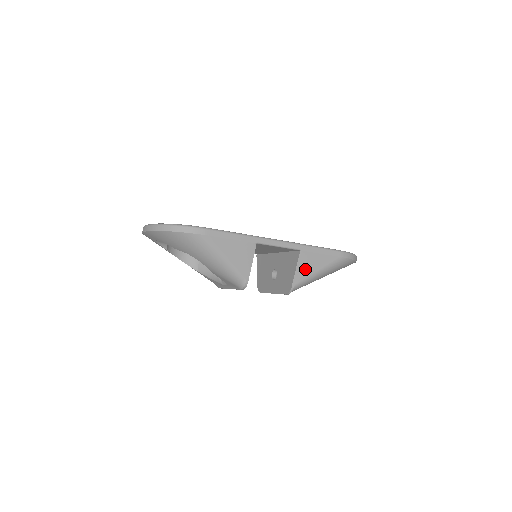
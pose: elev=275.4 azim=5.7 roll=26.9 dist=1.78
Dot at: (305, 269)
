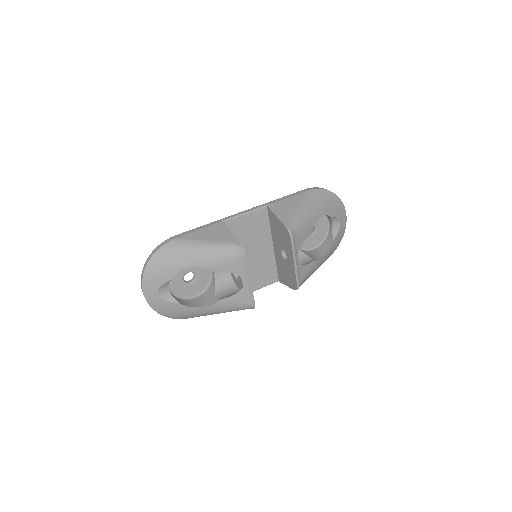
Dot at: (285, 212)
